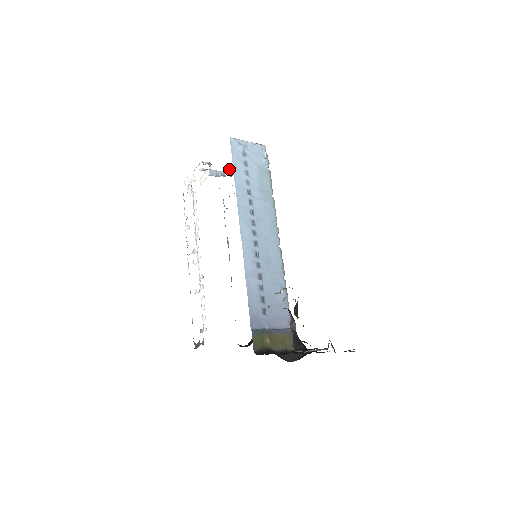
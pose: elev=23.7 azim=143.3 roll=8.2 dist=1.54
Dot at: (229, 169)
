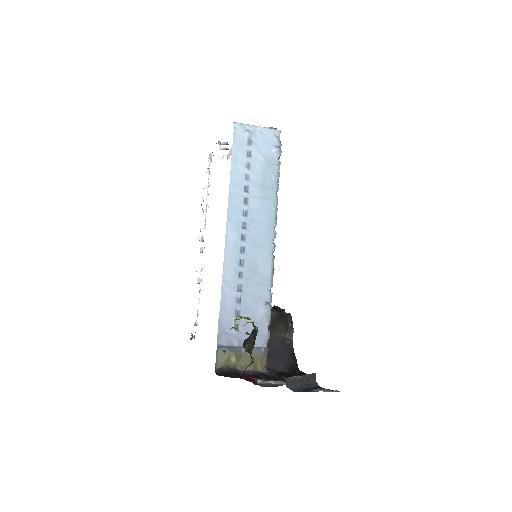
Dot at: occluded
